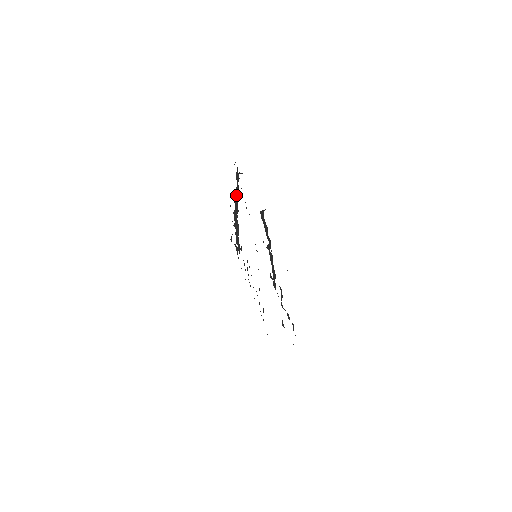
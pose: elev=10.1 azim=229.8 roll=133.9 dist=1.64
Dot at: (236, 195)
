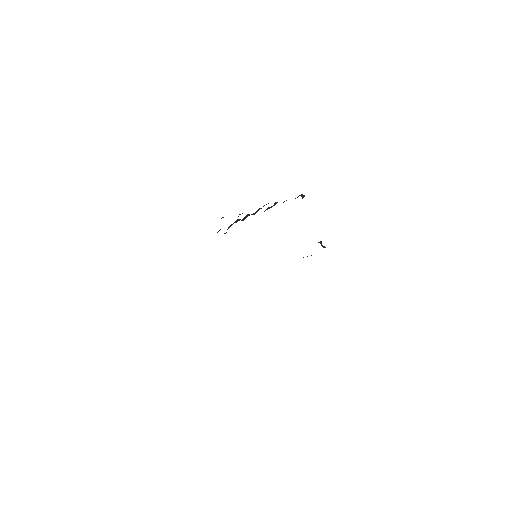
Dot at: (277, 202)
